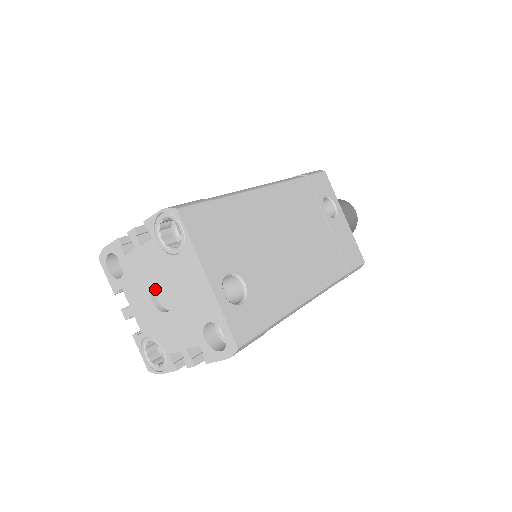
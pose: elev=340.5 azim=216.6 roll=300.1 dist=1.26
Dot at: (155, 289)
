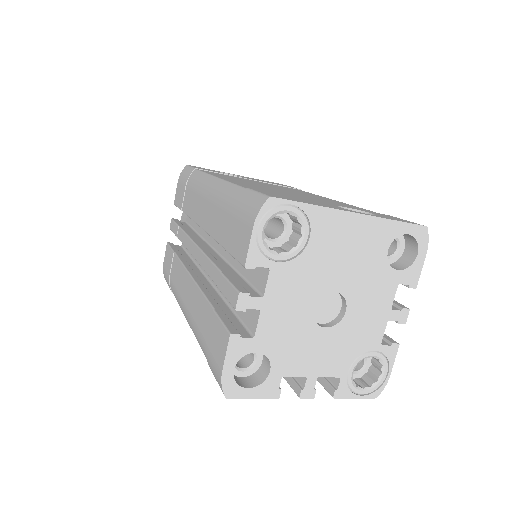
Dot at: (310, 318)
